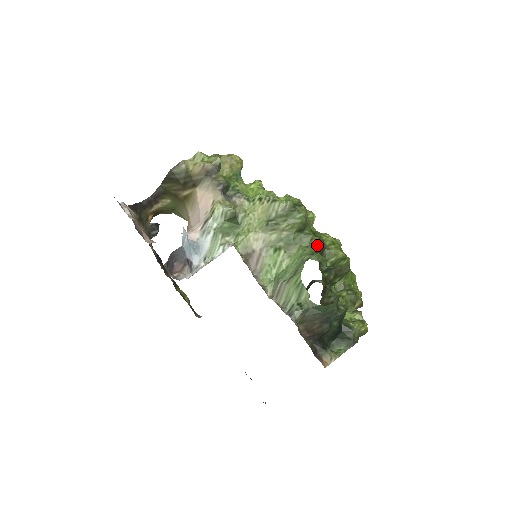
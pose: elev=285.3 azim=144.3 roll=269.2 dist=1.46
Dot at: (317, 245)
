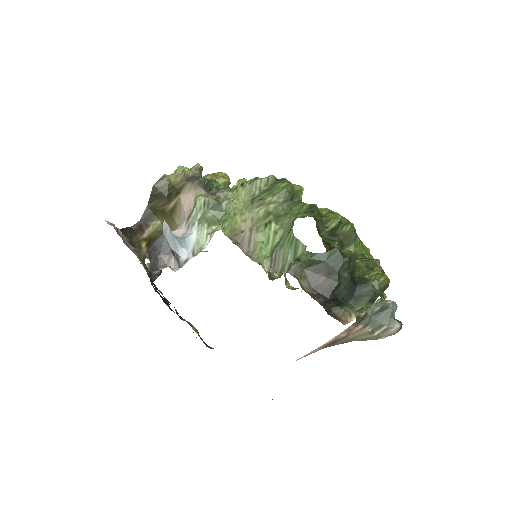
Dot at: (310, 211)
